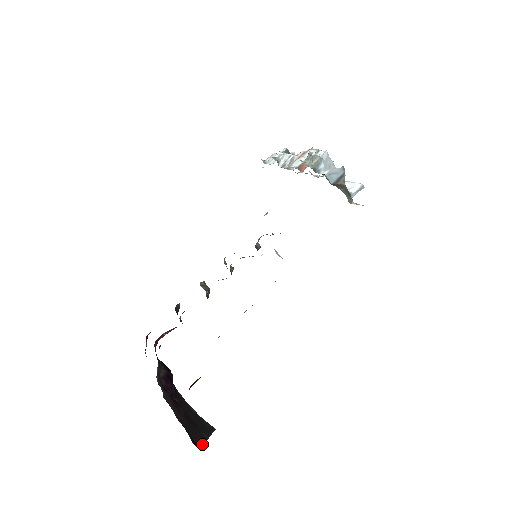
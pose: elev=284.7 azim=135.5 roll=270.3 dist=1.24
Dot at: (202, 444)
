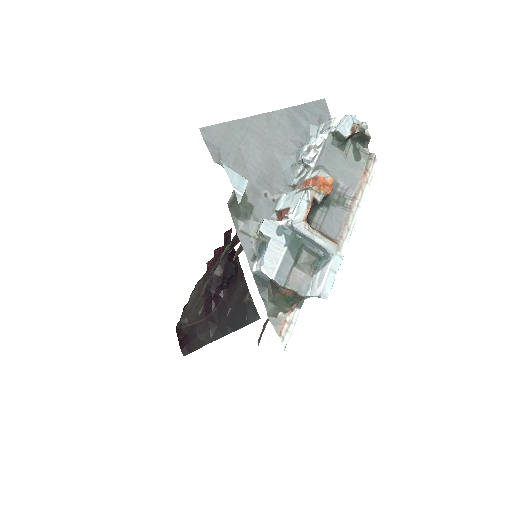
Dot at: (202, 346)
